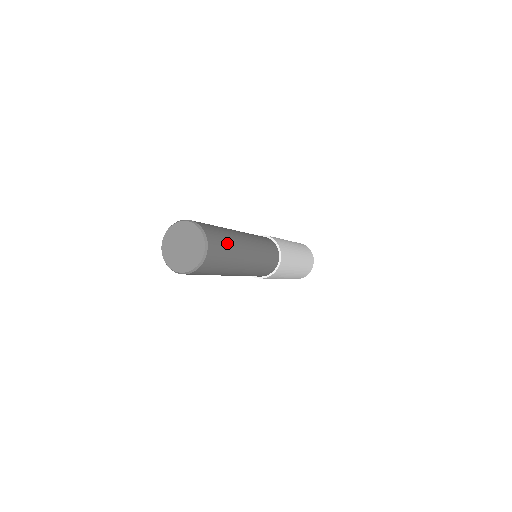
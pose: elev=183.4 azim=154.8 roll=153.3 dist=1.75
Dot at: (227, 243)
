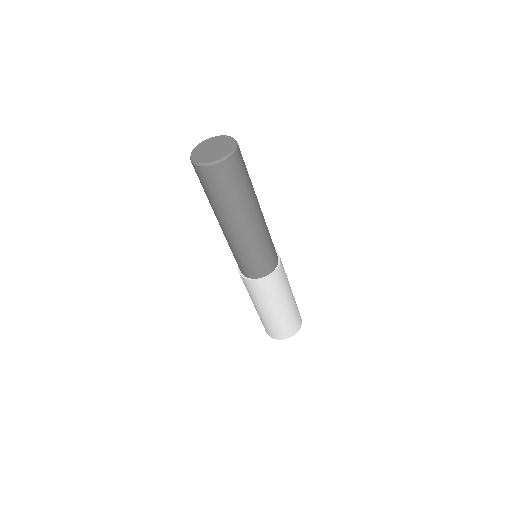
Dot at: (242, 186)
